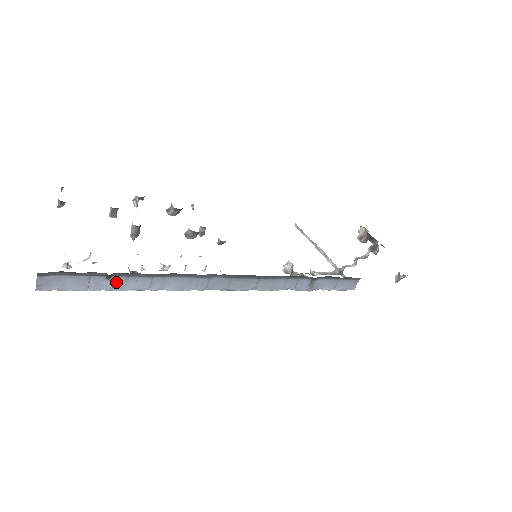
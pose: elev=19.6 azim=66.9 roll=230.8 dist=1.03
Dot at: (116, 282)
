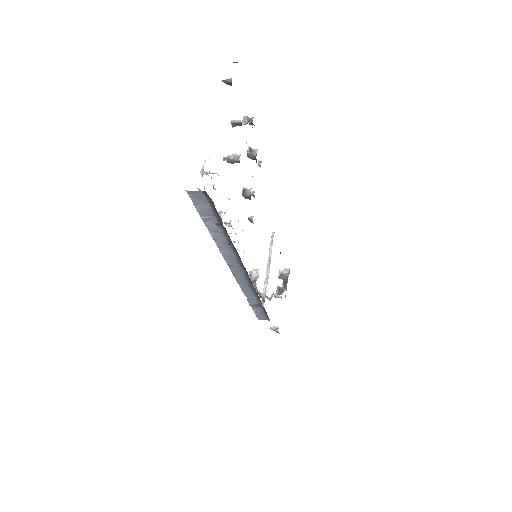
Dot at: (216, 228)
